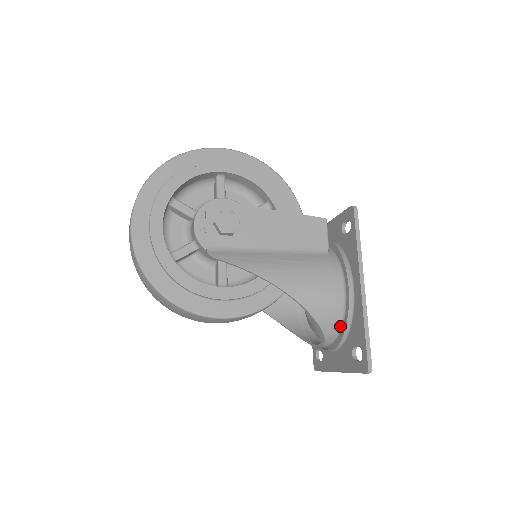
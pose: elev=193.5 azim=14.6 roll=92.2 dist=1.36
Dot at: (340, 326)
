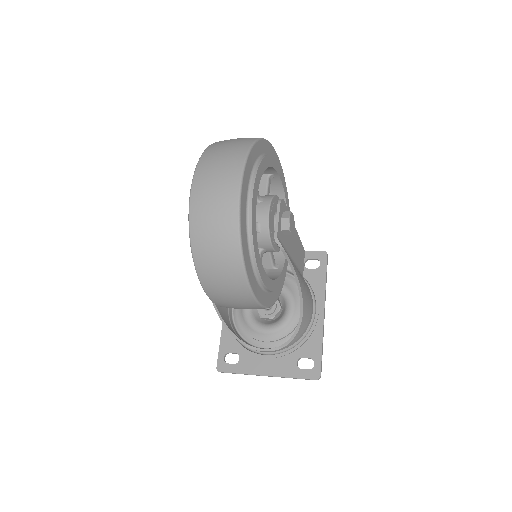
Dot at: (299, 338)
